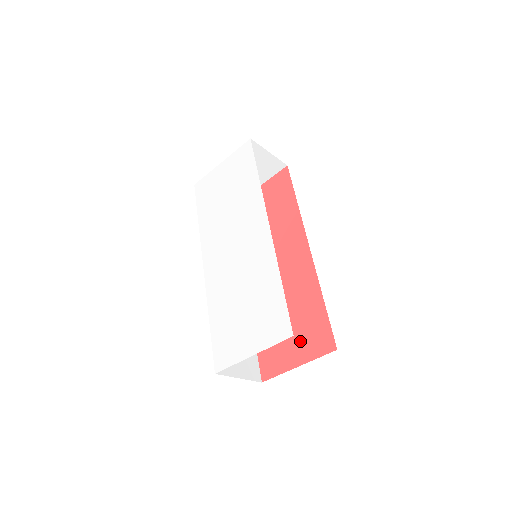
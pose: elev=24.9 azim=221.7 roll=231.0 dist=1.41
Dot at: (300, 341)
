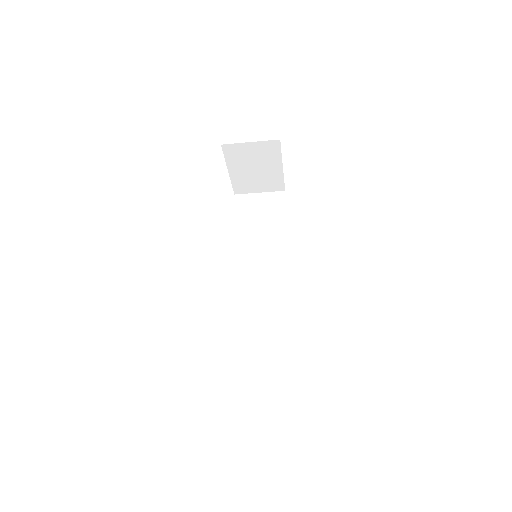
Dot at: occluded
